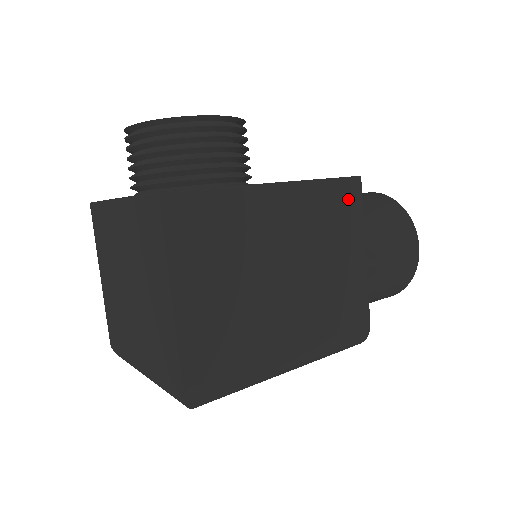
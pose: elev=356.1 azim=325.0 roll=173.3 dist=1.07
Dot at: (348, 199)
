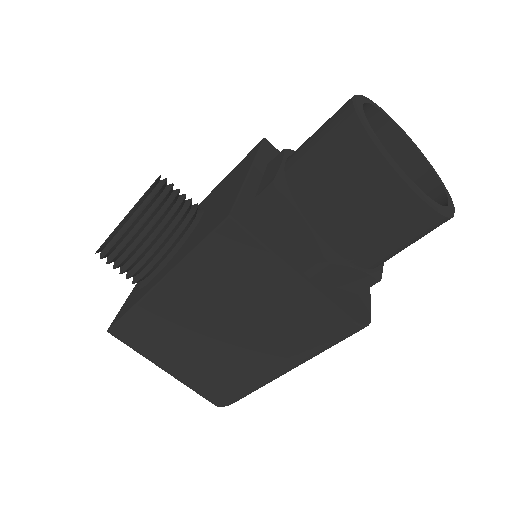
Dot at: (232, 245)
